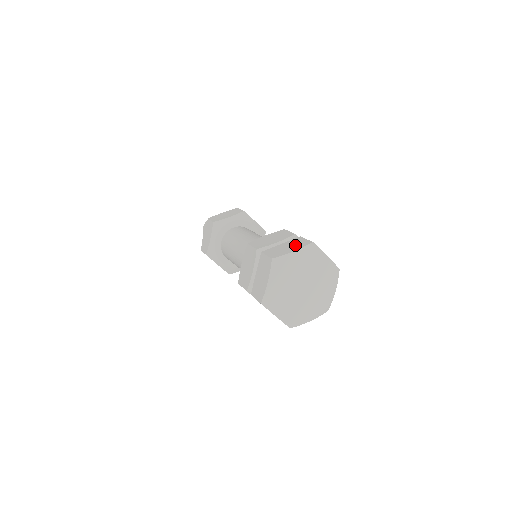
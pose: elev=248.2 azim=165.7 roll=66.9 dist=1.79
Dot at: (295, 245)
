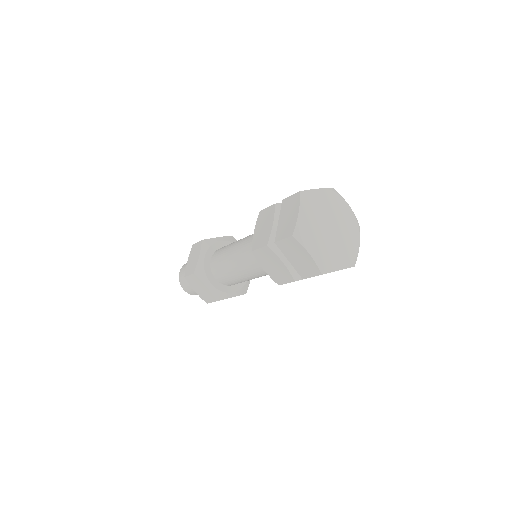
Dot at: (291, 208)
